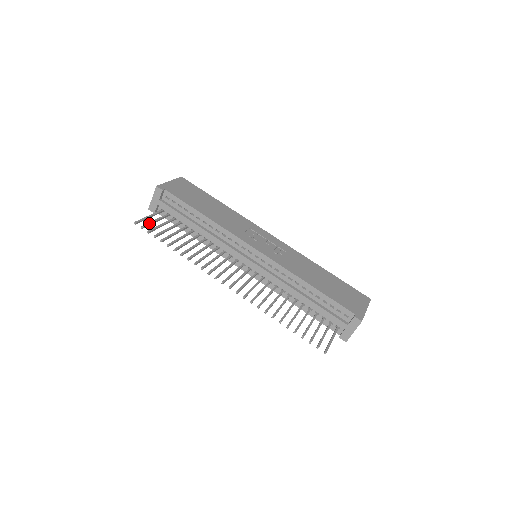
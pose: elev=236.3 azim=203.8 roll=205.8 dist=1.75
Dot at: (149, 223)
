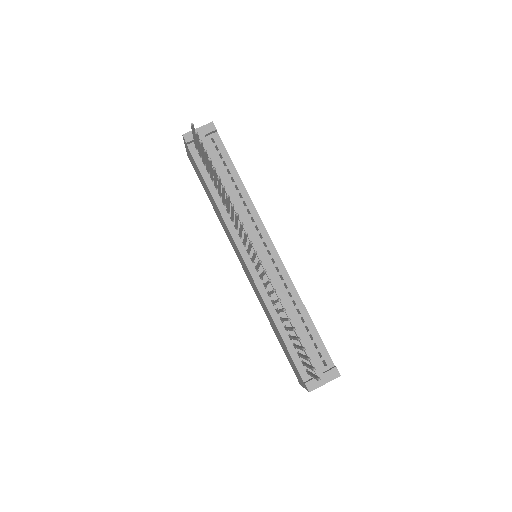
Dot at: occluded
